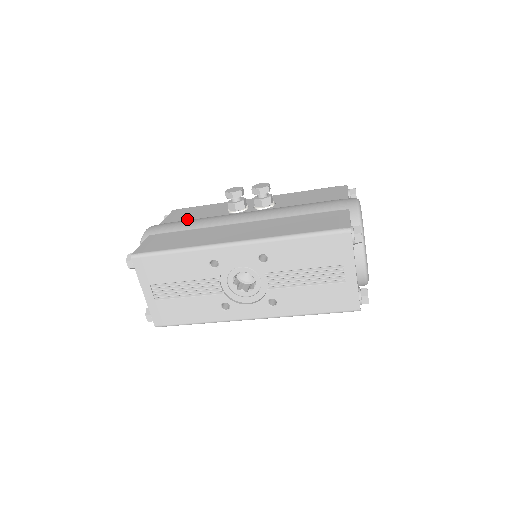
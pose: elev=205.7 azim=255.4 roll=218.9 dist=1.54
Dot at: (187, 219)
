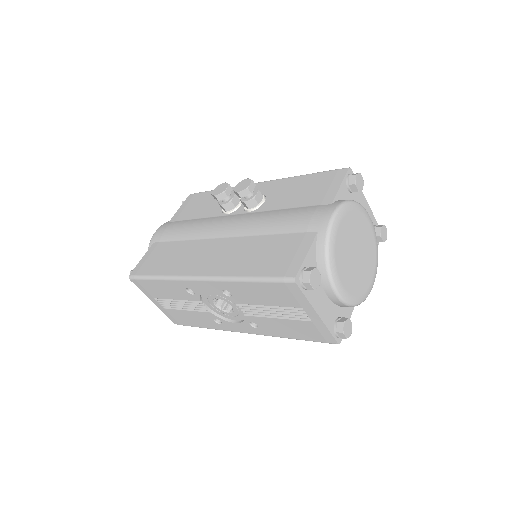
Dot at: (189, 218)
